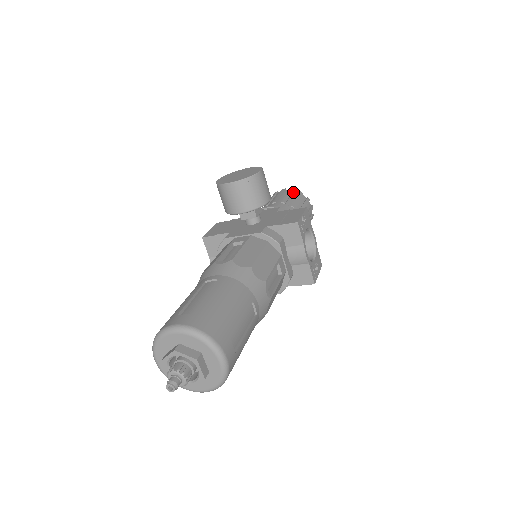
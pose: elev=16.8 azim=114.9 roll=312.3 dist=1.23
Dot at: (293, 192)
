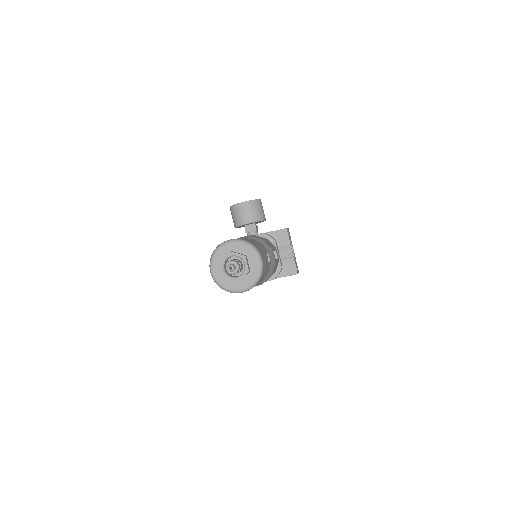
Dot at: occluded
